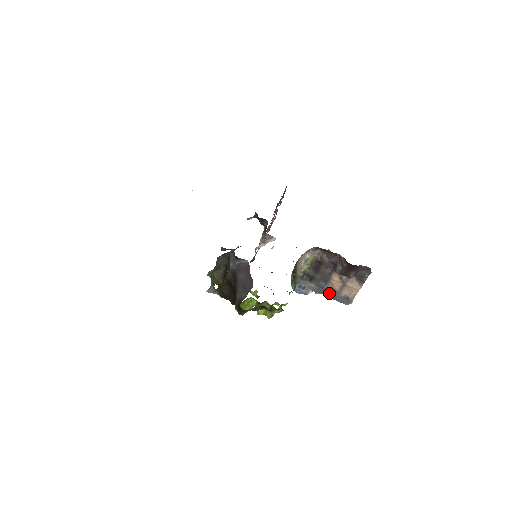
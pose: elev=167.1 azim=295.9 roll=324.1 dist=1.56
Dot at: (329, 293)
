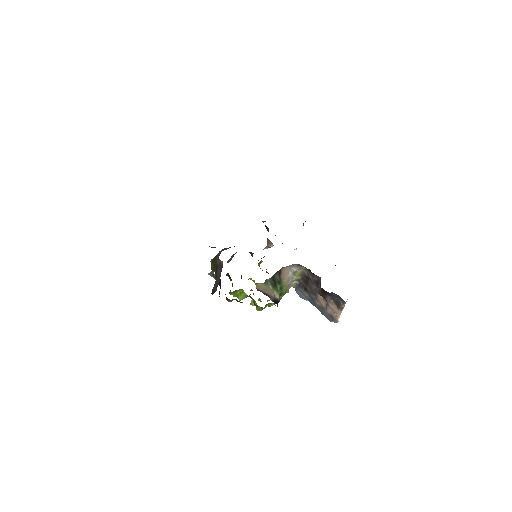
Dot at: (318, 306)
